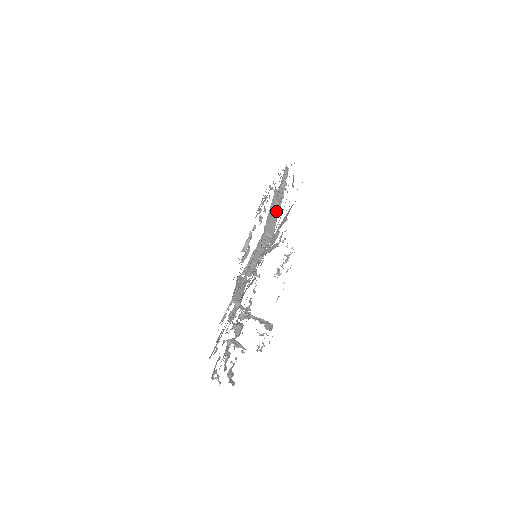
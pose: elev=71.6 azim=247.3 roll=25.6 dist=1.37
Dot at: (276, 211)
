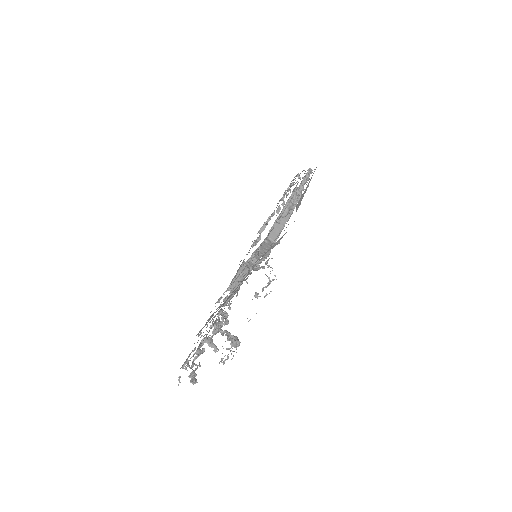
Dot at: occluded
